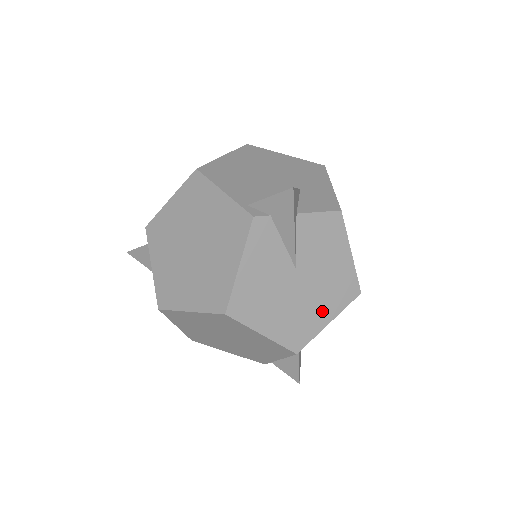
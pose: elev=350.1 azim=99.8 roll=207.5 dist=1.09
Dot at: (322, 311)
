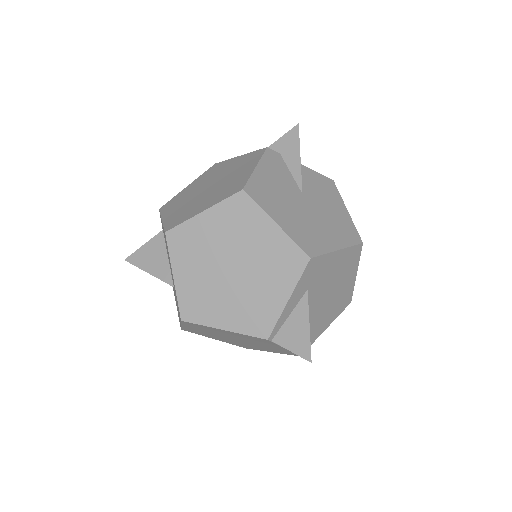
Dot at: (330, 236)
